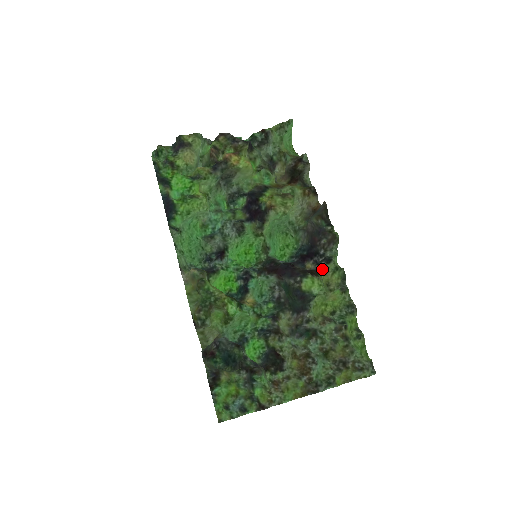
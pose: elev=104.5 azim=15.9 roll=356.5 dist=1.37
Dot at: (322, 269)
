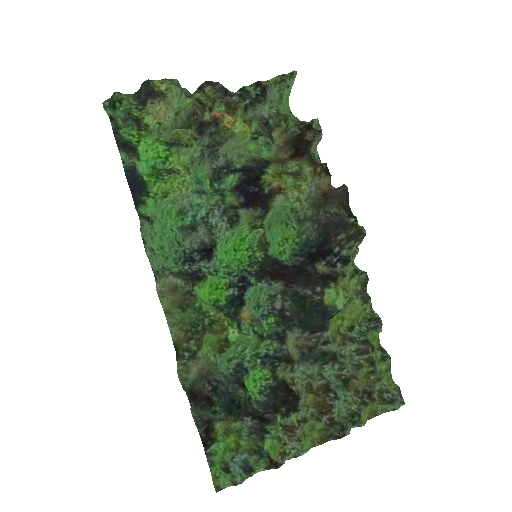
Dot at: (339, 273)
